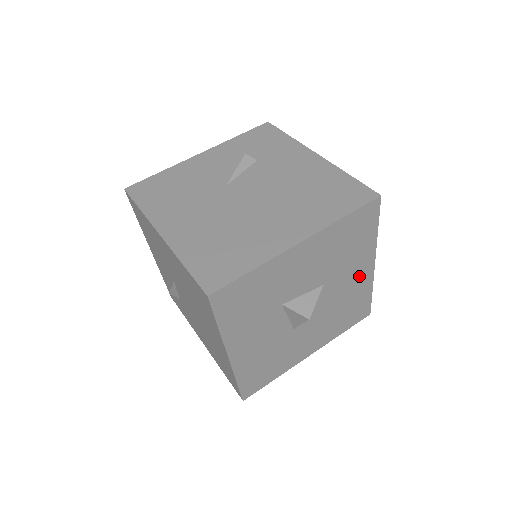
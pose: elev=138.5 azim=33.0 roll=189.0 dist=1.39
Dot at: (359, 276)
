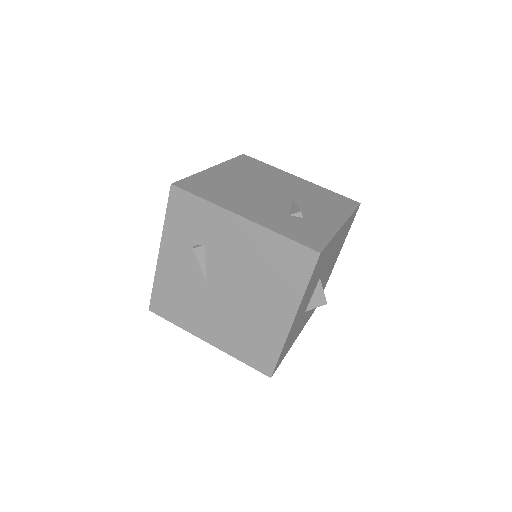
Dot at: (338, 238)
